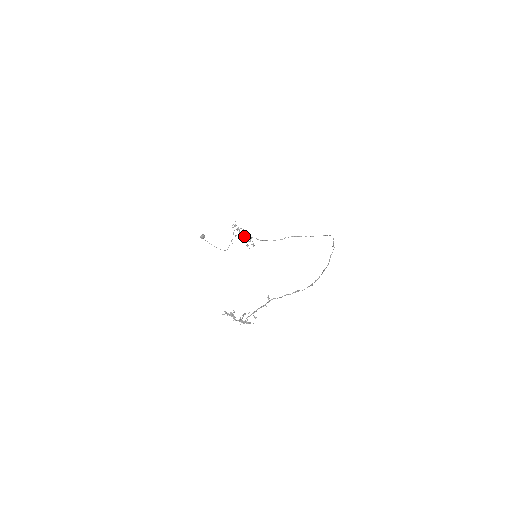
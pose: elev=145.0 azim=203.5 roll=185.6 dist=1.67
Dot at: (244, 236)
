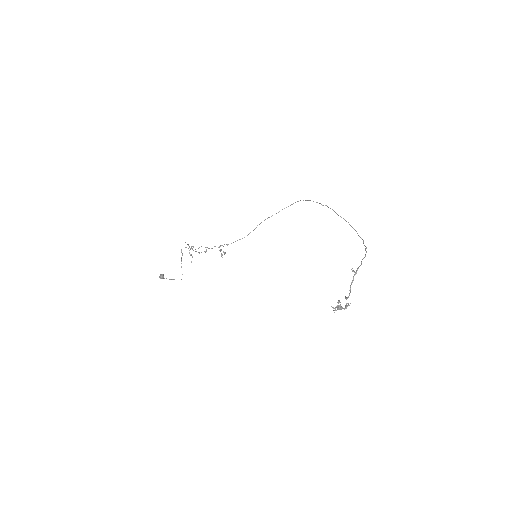
Dot at: (206, 250)
